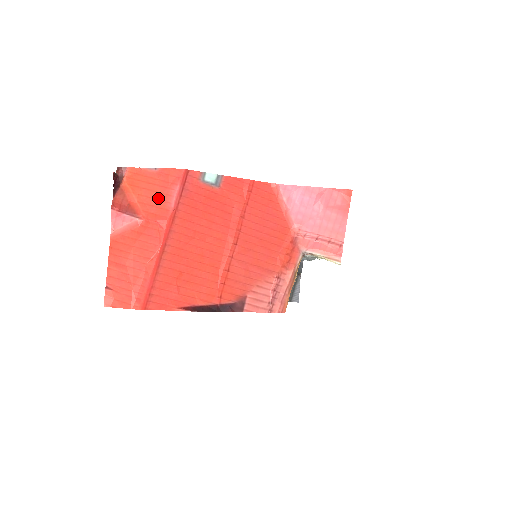
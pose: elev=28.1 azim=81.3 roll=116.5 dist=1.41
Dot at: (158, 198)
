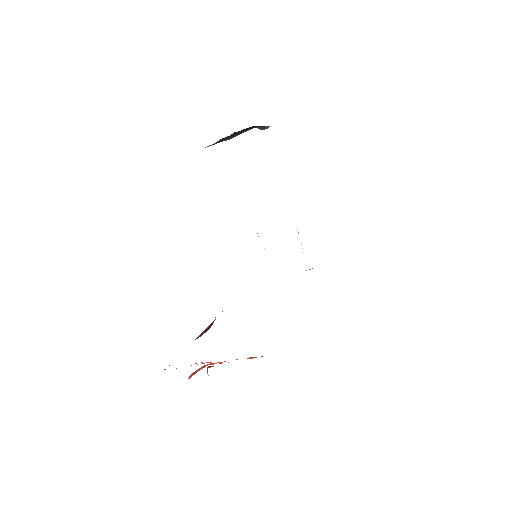
Dot at: occluded
